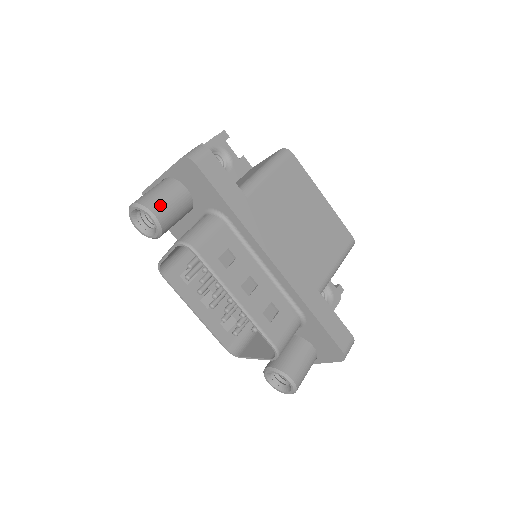
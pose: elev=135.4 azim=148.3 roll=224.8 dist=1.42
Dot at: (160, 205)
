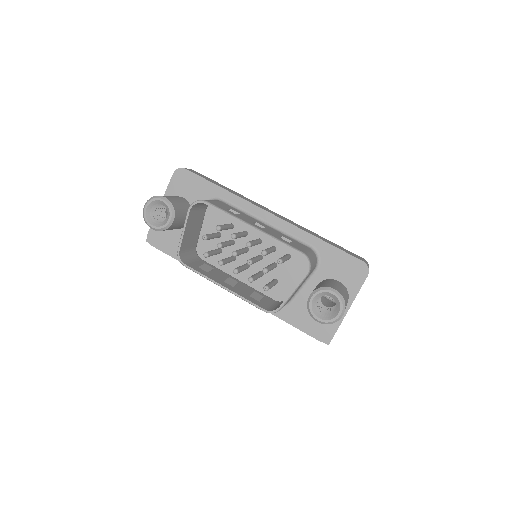
Dot at: (167, 197)
